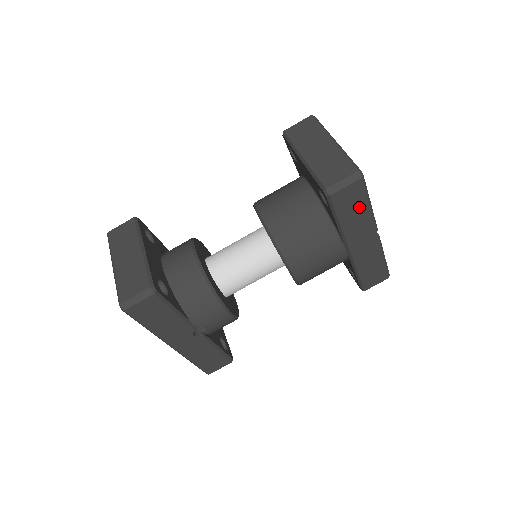
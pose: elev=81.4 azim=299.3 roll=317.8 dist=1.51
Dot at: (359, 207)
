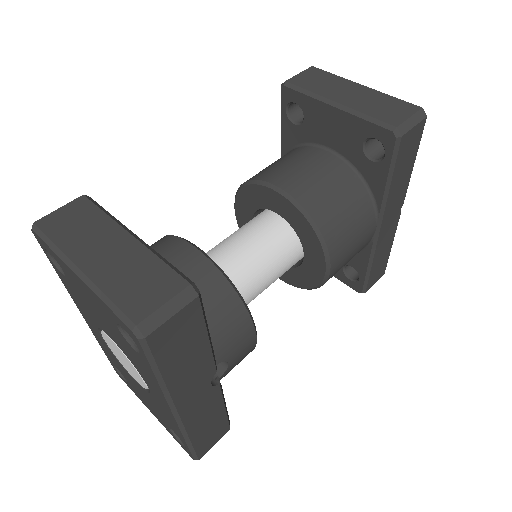
Dot at: (409, 162)
